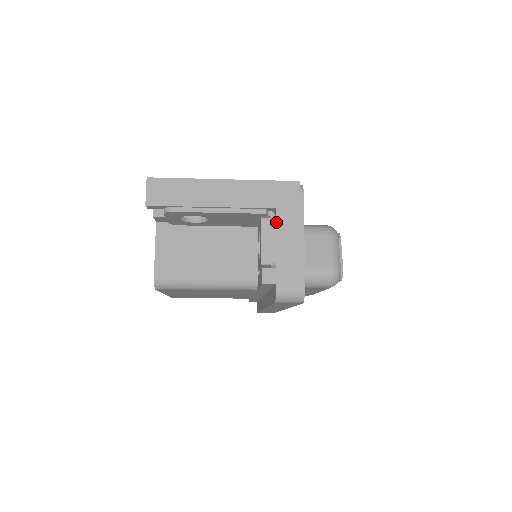
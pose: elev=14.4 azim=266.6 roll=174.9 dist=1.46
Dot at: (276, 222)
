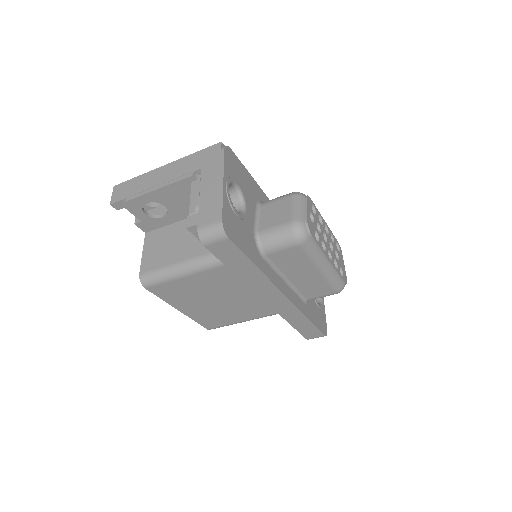
Dot at: (201, 178)
